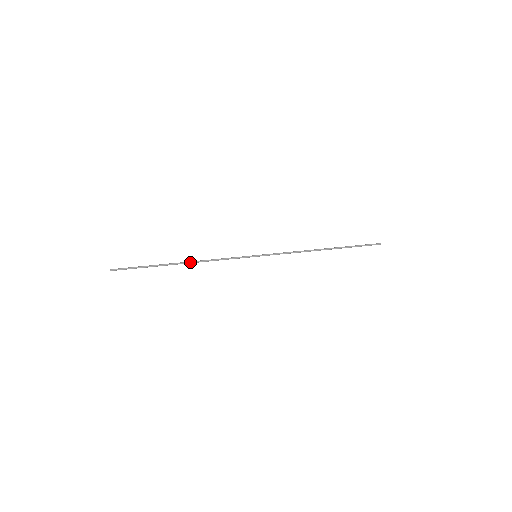
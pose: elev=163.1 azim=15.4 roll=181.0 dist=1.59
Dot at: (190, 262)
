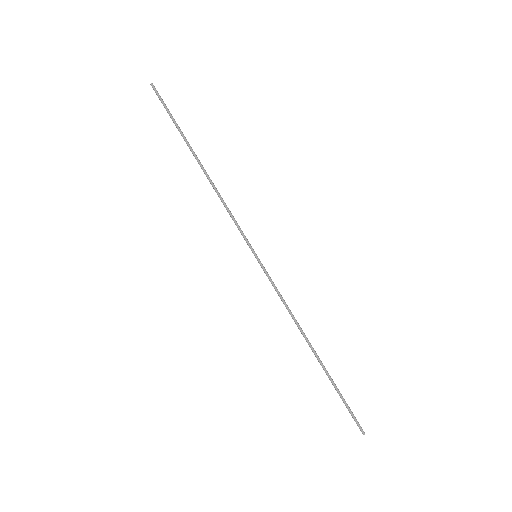
Dot at: occluded
